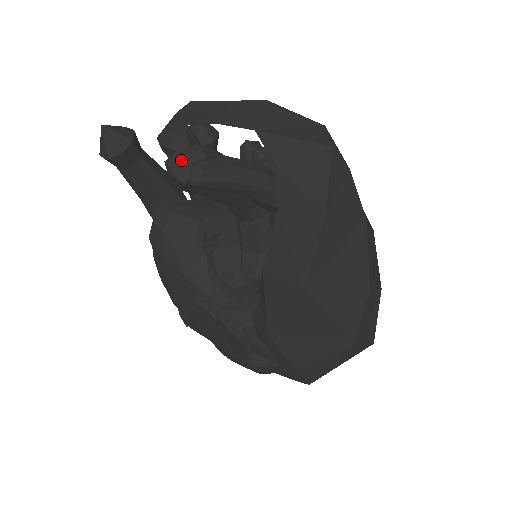
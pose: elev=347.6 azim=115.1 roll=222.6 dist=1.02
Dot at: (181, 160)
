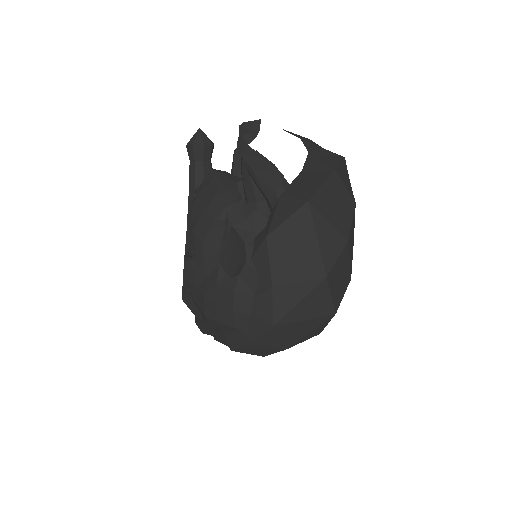
Dot at: (251, 133)
